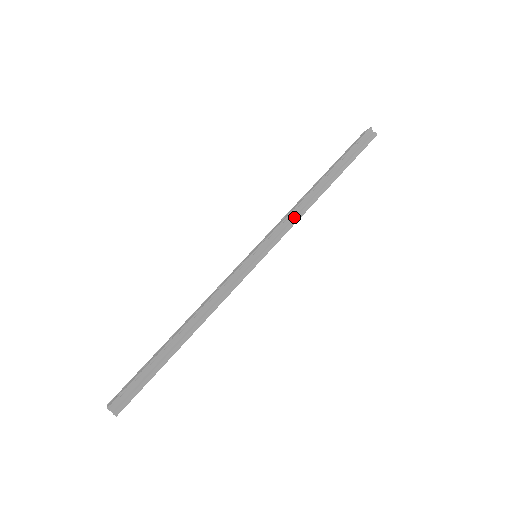
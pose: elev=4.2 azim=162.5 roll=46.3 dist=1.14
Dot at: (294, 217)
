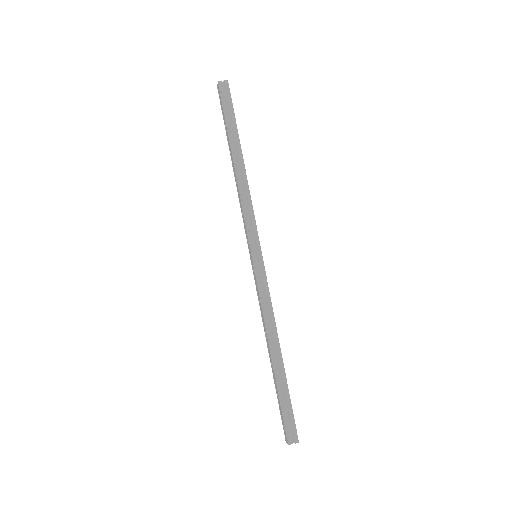
Dot at: (247, 204)
